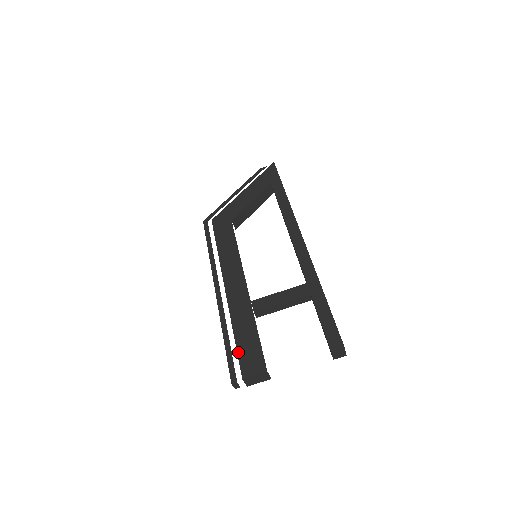
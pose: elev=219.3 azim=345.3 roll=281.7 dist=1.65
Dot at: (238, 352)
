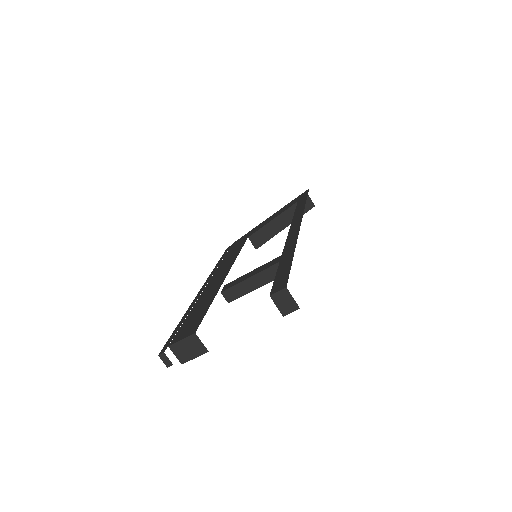
Dot at: (182, 325)
